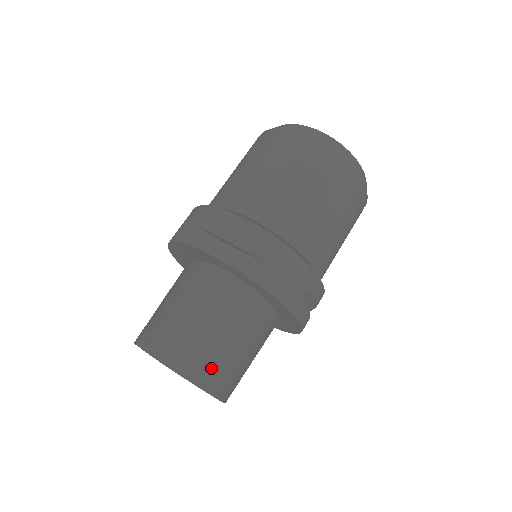
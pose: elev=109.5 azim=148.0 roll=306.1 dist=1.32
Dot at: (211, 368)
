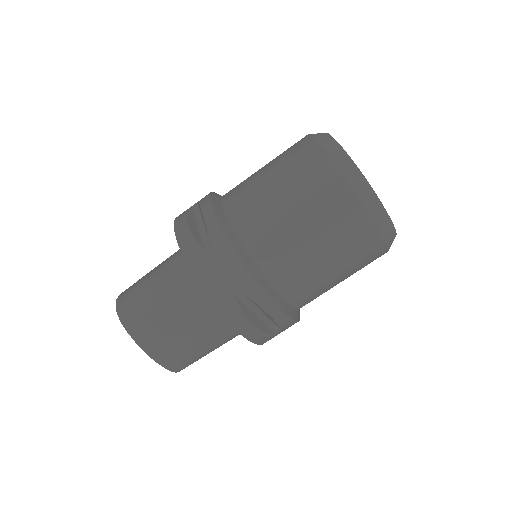
Dot at: (144, 325)
